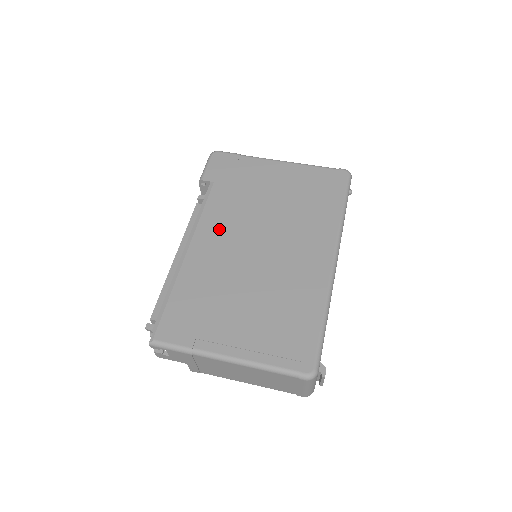
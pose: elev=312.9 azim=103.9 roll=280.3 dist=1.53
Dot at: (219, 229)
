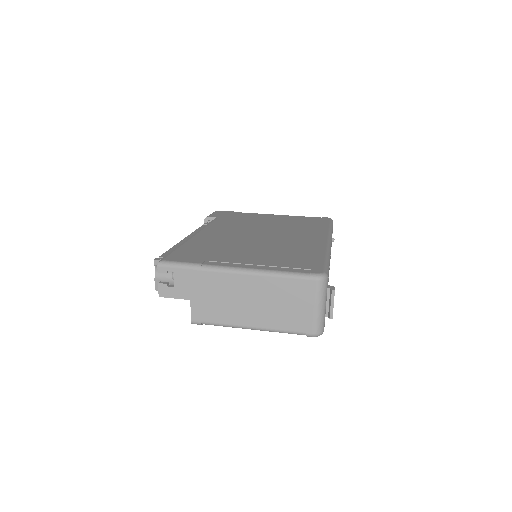
Dot at: (224, 229)
